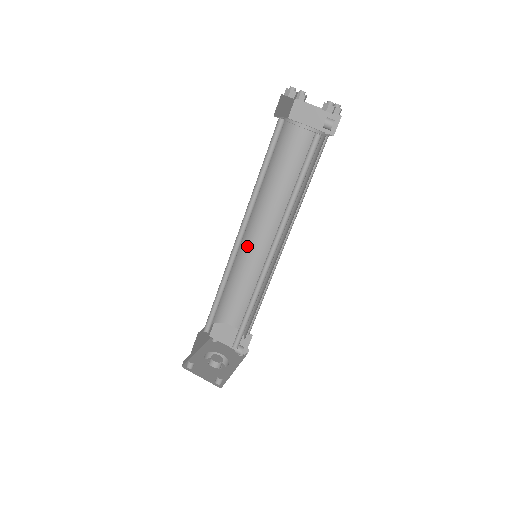
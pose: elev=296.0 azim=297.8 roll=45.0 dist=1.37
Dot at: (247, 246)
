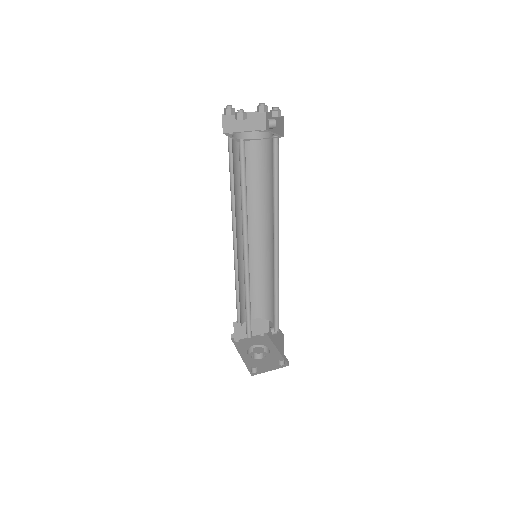
Dot at: (238, 253)
